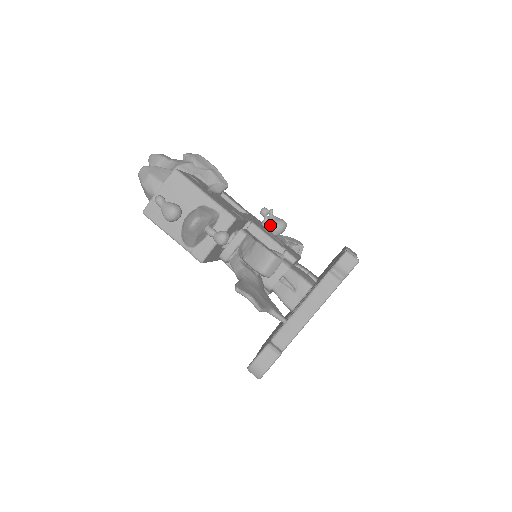
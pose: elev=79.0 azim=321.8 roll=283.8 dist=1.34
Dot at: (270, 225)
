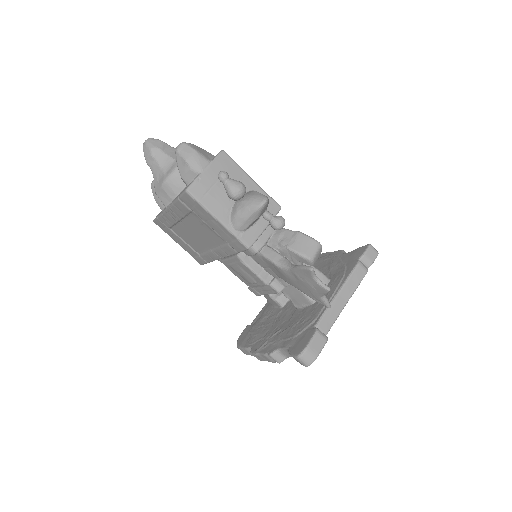
Dot at: occluded
